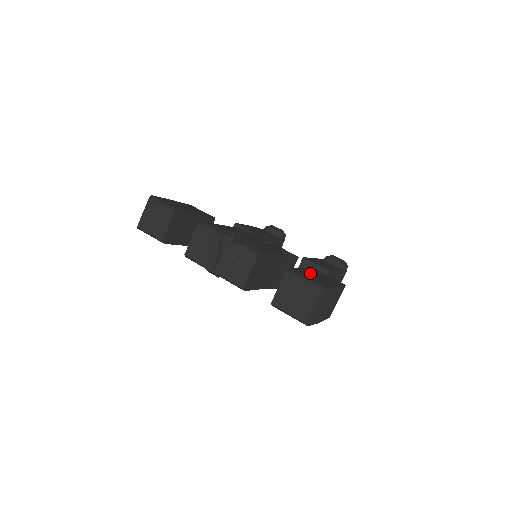
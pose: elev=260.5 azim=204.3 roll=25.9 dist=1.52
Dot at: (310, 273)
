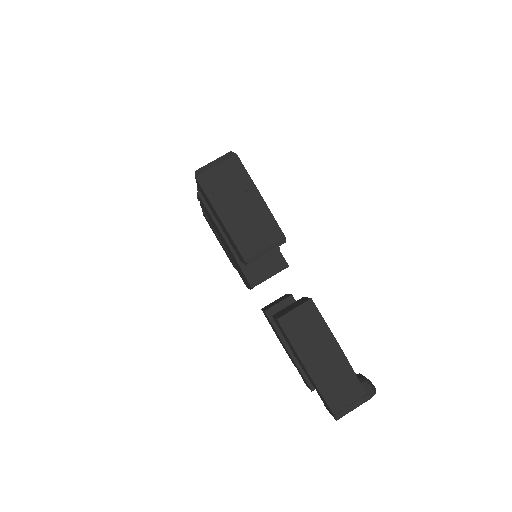
Dot at: occluded
